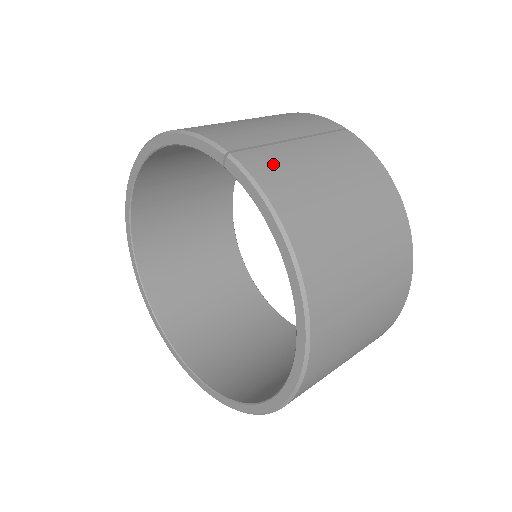
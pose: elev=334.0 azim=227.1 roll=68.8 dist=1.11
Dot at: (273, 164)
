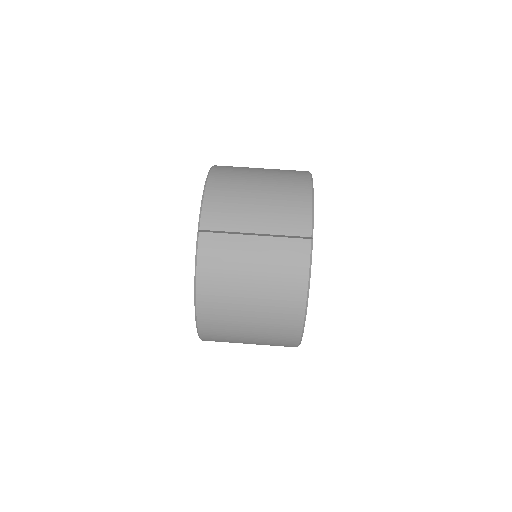
Dot at: (218, 249)
